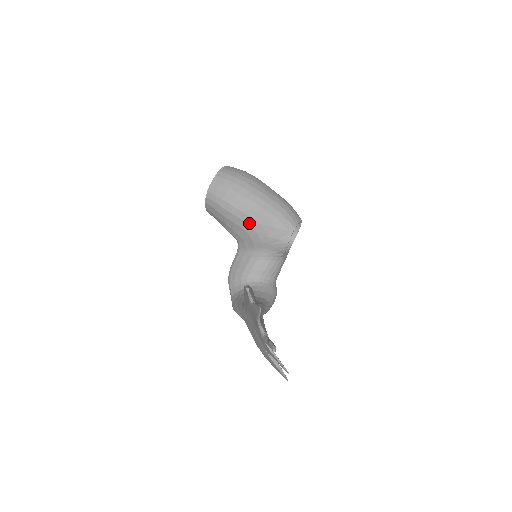
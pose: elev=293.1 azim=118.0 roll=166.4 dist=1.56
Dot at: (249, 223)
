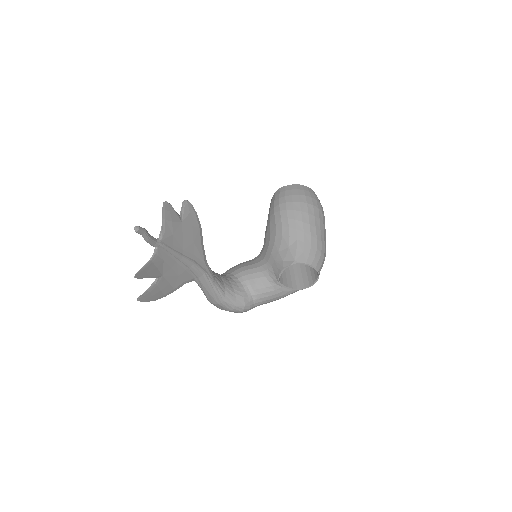
Dot at: (277, 229)
